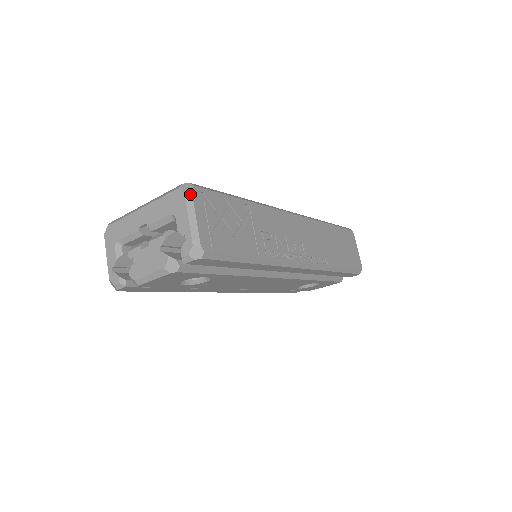
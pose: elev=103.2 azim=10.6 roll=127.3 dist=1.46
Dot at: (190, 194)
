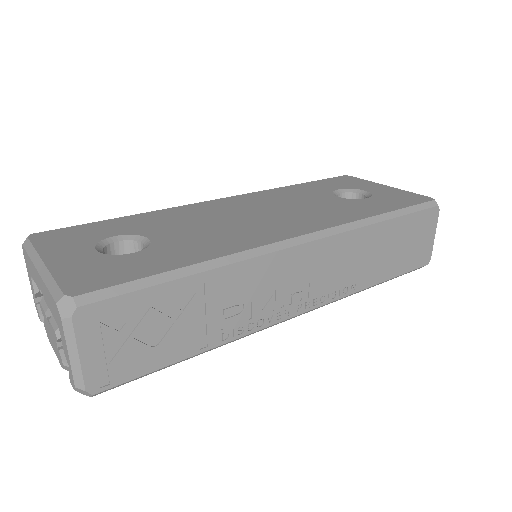
Dot at: (69, 323)
